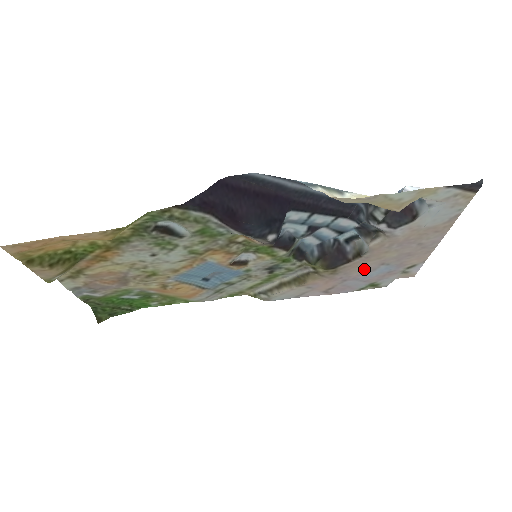
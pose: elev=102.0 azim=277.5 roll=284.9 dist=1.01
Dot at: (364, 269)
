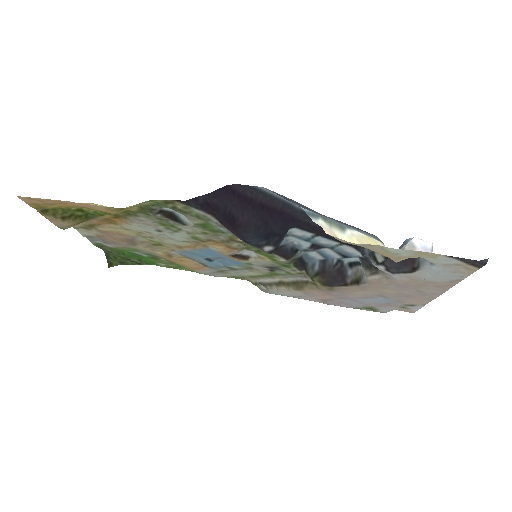
Dot at: (361, 295)
